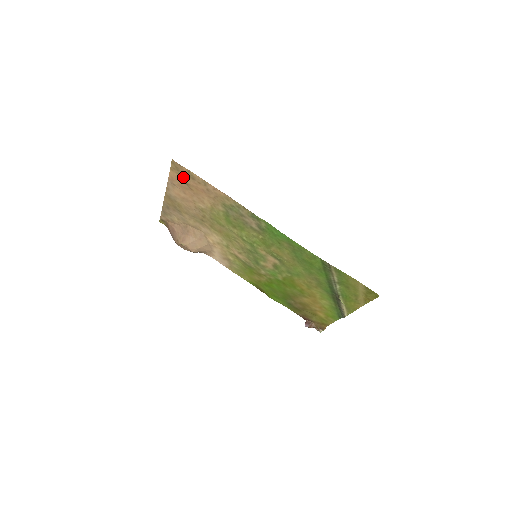
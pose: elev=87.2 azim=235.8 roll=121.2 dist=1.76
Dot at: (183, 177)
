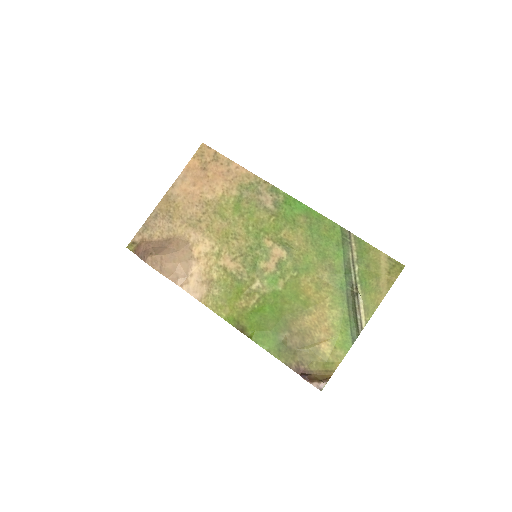
Dot at: (204, 163)
